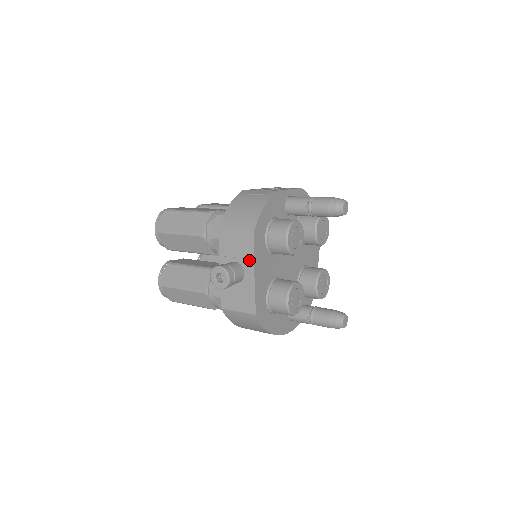
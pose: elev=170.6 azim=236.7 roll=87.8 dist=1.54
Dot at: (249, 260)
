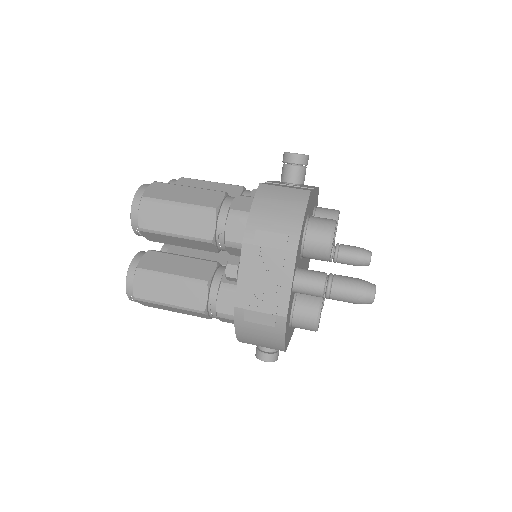
Dot at: occluded
